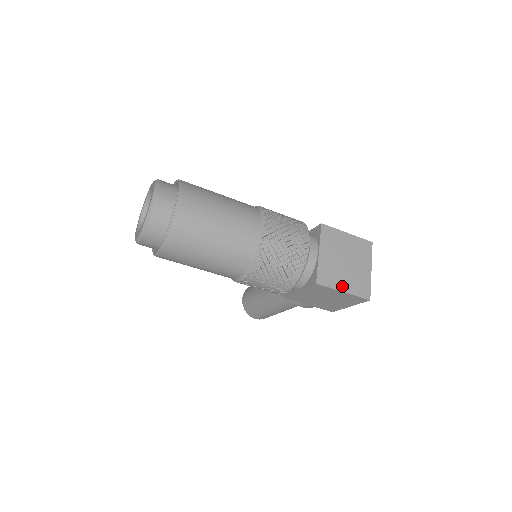
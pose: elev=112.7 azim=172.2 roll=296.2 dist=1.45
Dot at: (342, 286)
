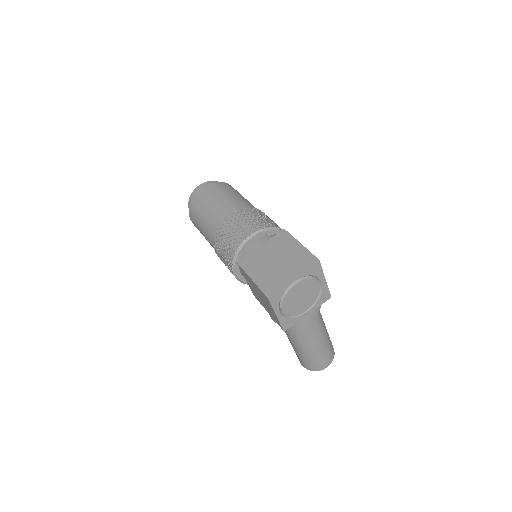
Dot at: (254, 274)
